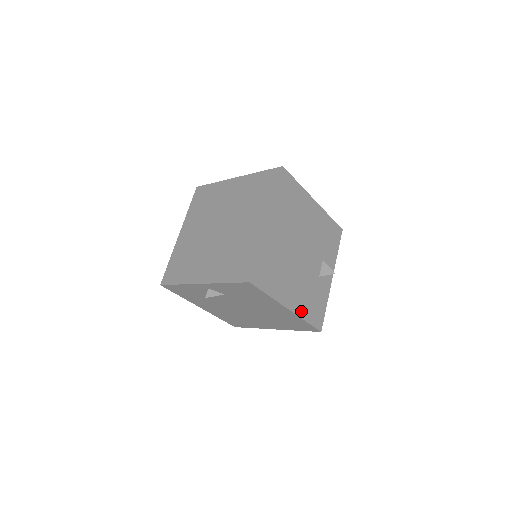
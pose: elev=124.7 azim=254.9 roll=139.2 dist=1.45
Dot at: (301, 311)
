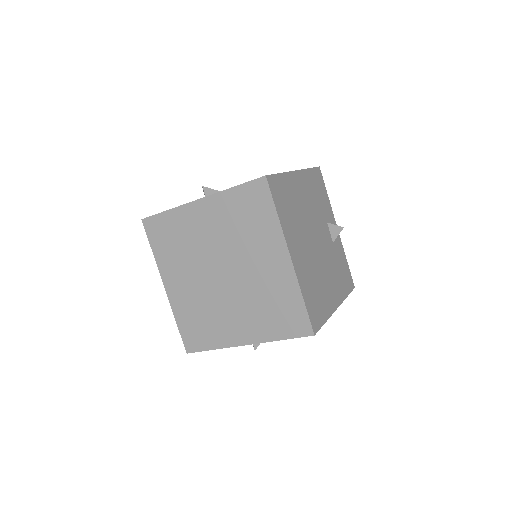
Dot at: (341, 294)
